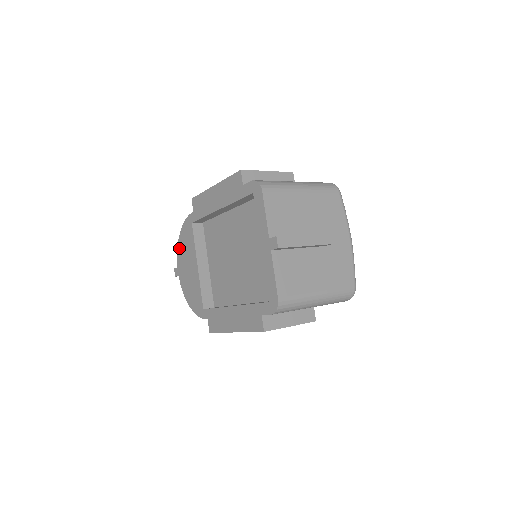
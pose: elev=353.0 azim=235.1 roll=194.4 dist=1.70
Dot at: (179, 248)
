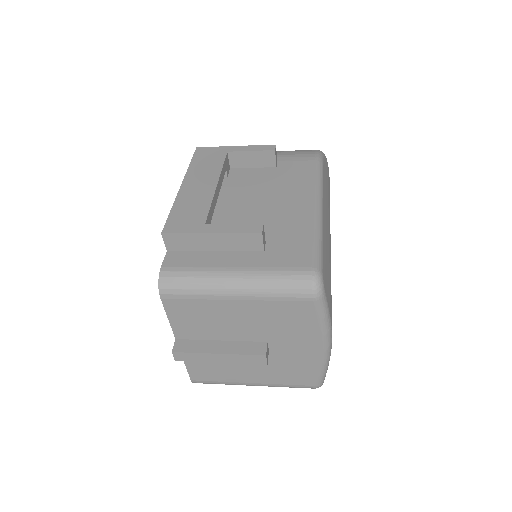
Dot at: occluded
